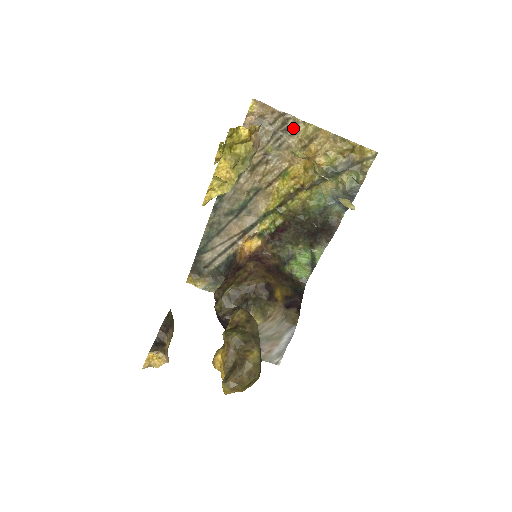
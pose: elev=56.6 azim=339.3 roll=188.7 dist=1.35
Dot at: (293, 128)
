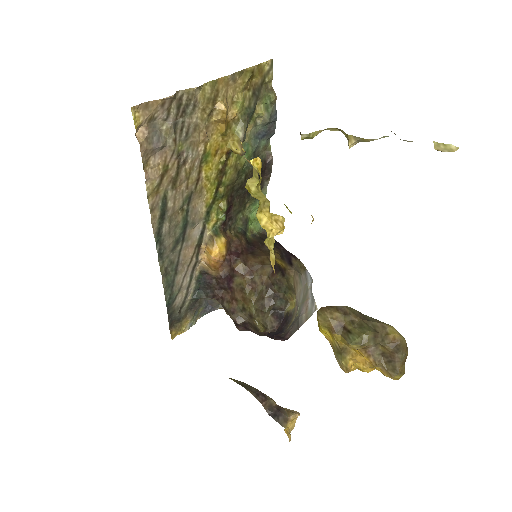
Dot at: (191, 103)
